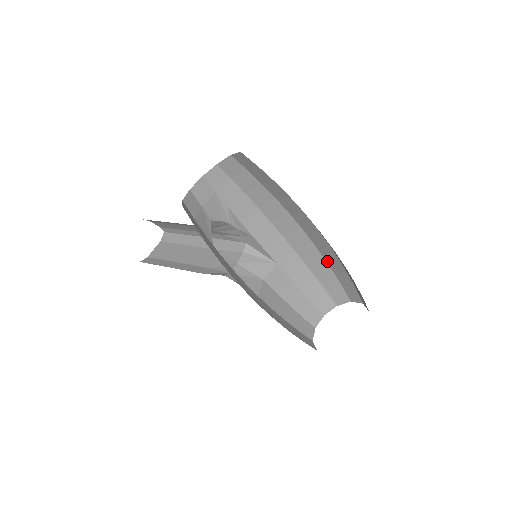
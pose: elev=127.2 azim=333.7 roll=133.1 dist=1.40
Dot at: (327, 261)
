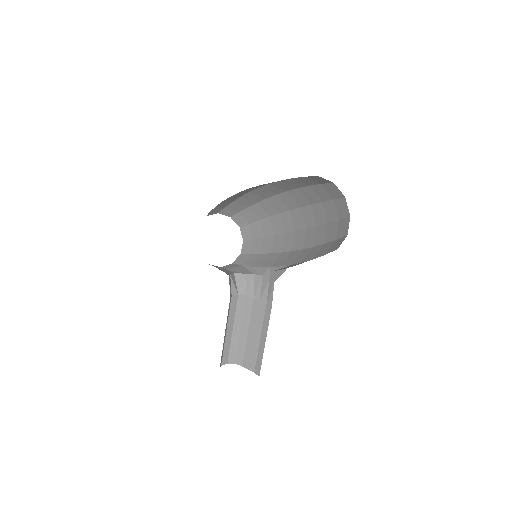
Dot at: (320, 223)
